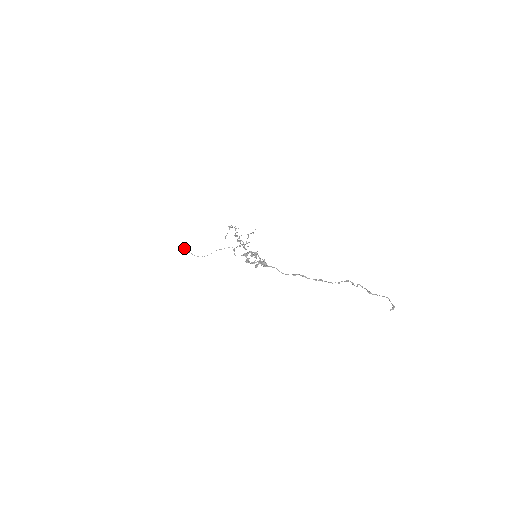
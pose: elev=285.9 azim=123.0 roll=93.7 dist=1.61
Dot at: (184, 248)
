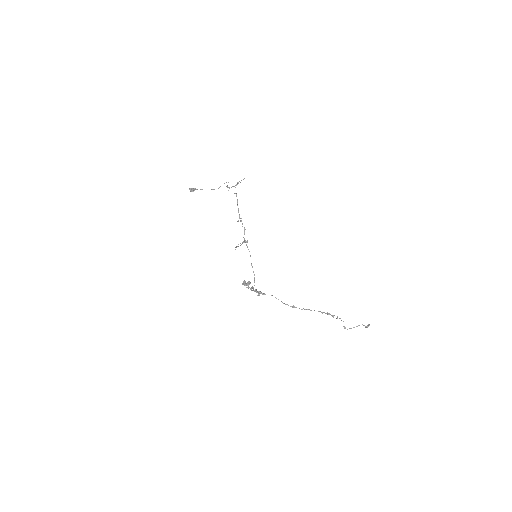
Dot at: (194, 190)
